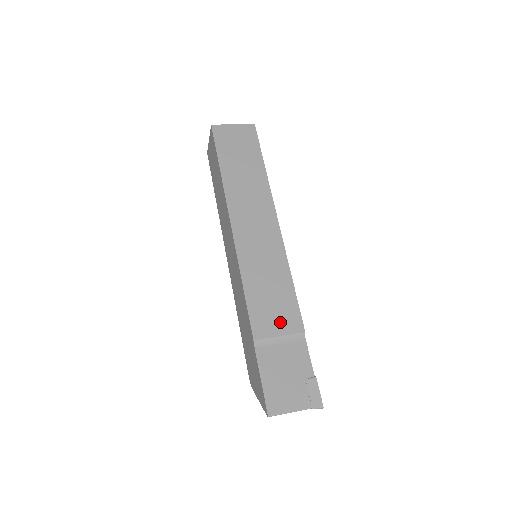
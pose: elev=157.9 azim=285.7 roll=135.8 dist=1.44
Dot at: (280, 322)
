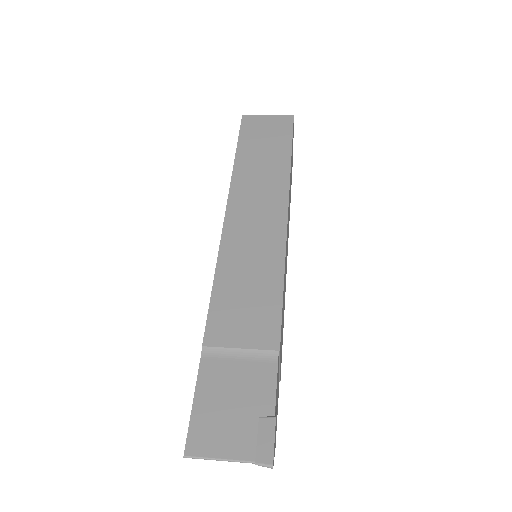
Dot at: (247, 330)
